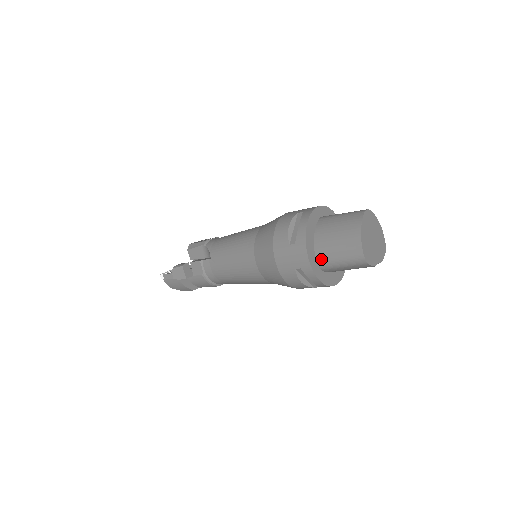
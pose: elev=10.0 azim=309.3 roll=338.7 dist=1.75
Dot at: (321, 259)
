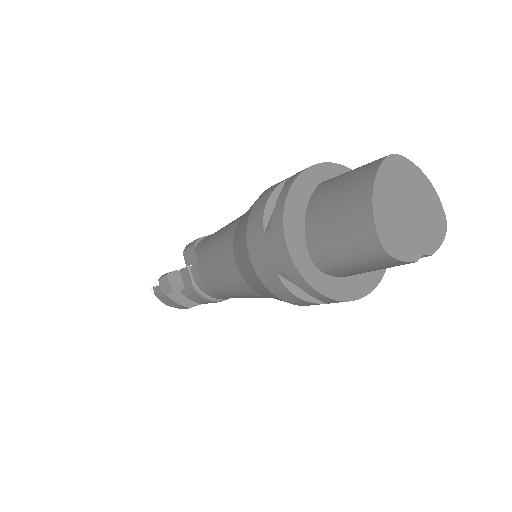
Dot at: (316, 254)
